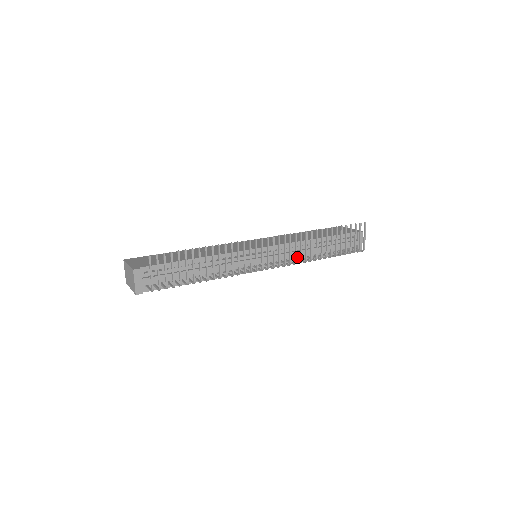
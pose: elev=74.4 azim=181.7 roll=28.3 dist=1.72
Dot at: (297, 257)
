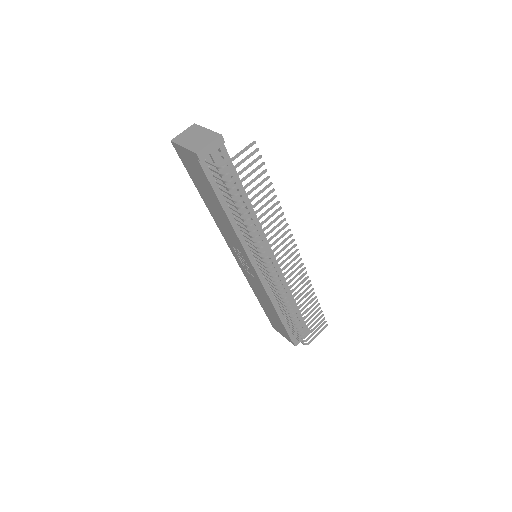
Dot at: occluded
